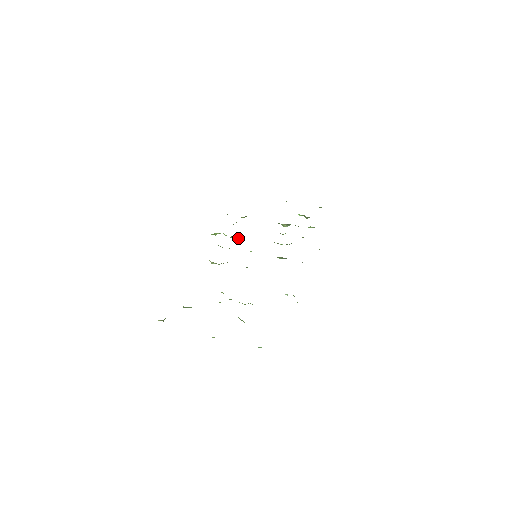
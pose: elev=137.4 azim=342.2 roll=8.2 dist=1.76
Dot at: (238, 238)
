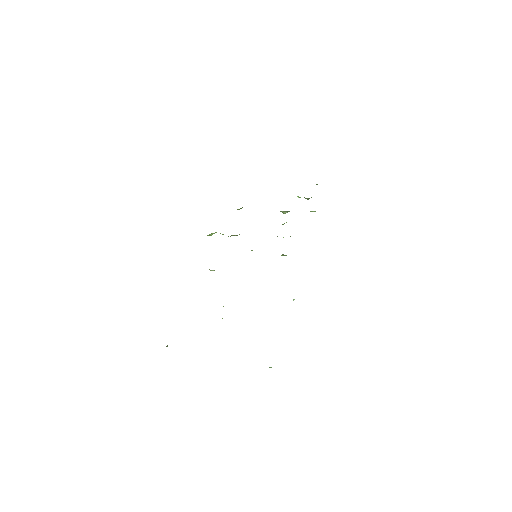
Dot at: occluded
